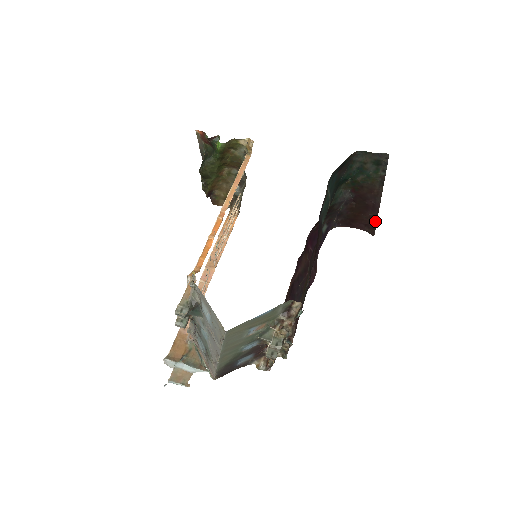
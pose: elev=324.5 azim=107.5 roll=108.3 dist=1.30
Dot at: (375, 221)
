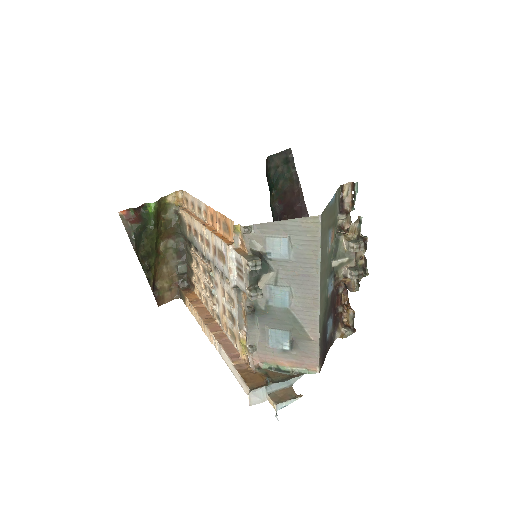
Dot at: occluded
